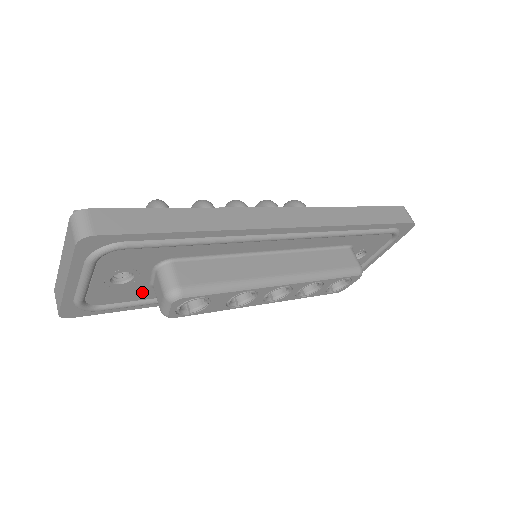
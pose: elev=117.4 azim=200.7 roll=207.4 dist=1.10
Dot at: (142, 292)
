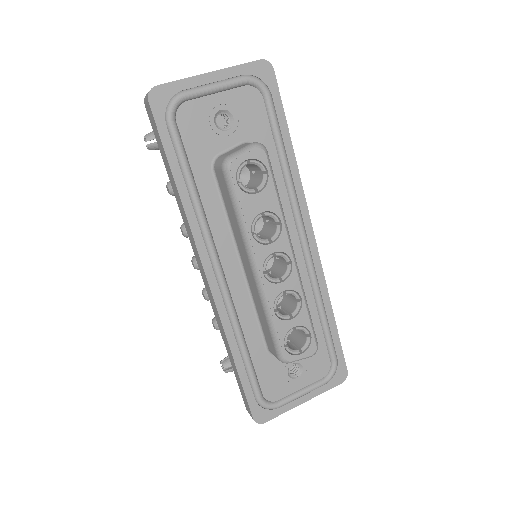
Dot at: (203, 155)
